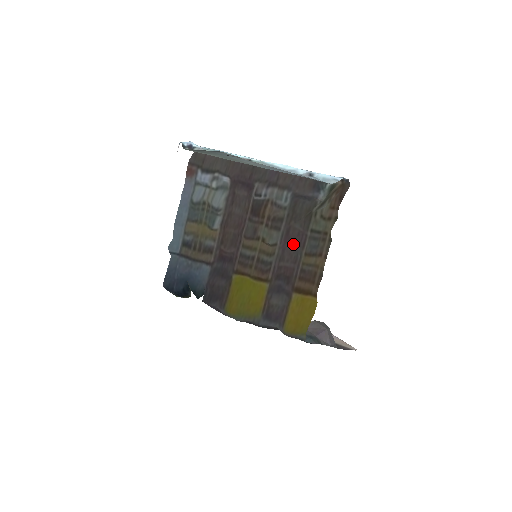
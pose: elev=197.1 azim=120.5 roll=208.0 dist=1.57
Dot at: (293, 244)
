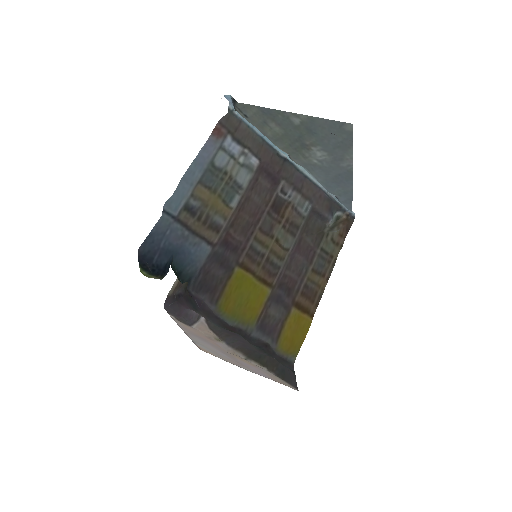
Dot at: (302, 256)
